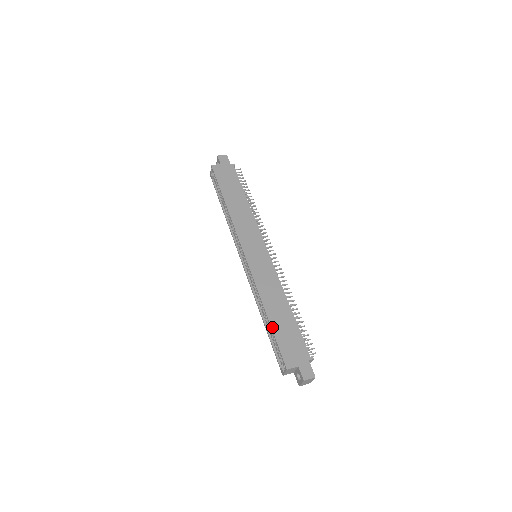
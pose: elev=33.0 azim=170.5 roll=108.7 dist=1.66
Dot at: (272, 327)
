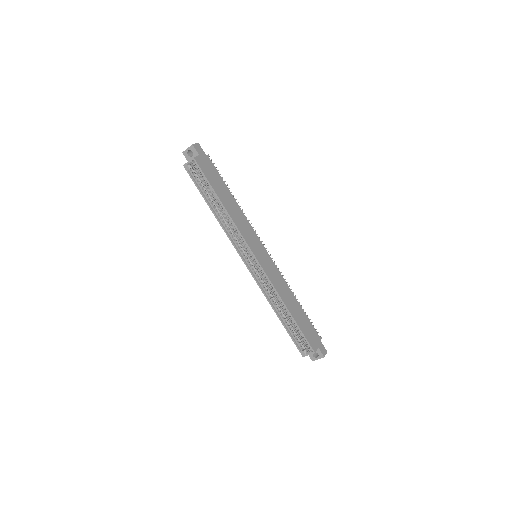
Dot at: (296, 321)
